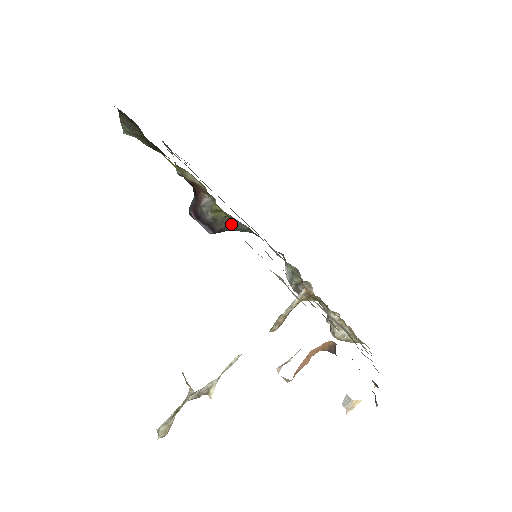
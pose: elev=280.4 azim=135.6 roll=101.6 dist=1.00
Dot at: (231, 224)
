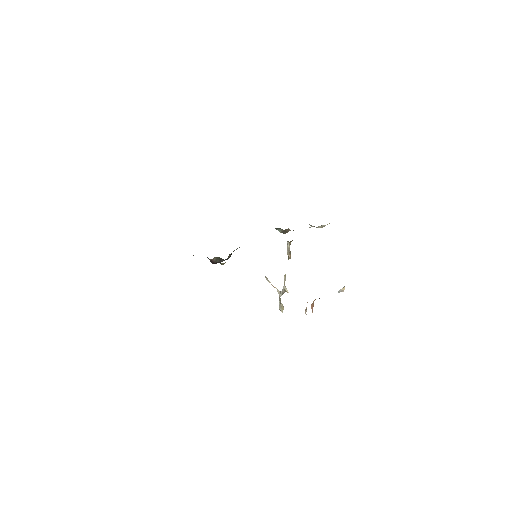
Dot at: occluded
